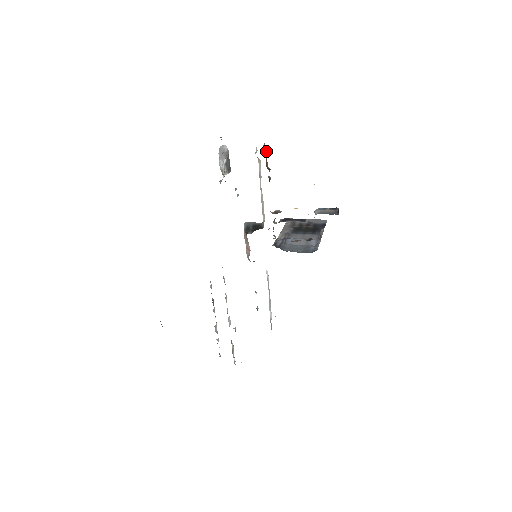
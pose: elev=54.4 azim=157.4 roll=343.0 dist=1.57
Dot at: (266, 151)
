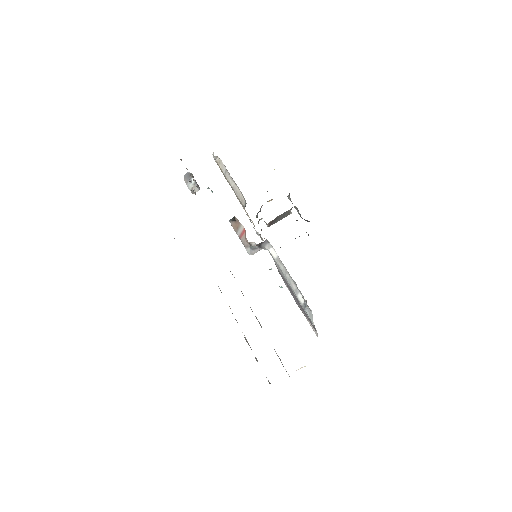
Dot at: occluded
